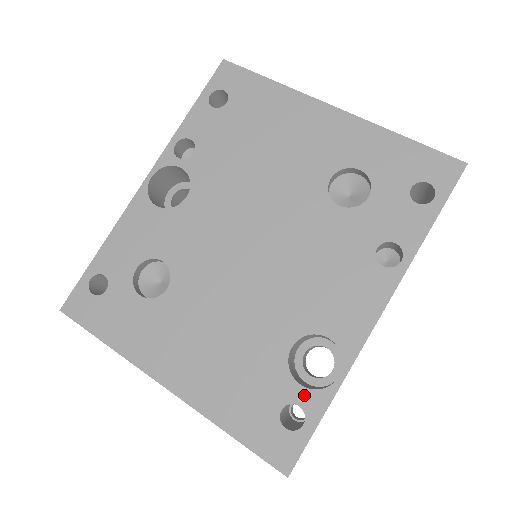
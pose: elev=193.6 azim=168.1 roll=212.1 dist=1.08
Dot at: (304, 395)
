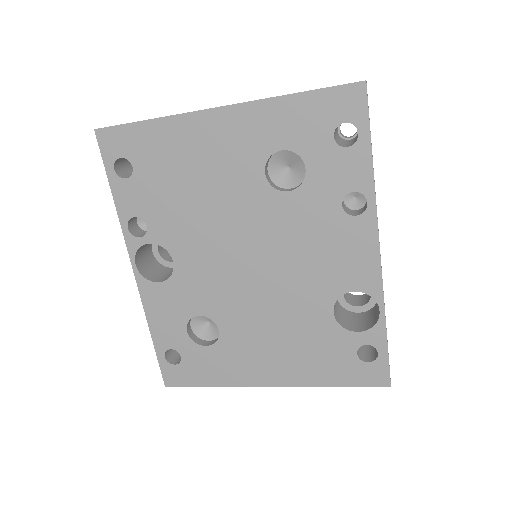
Dot at: (365, 337)
